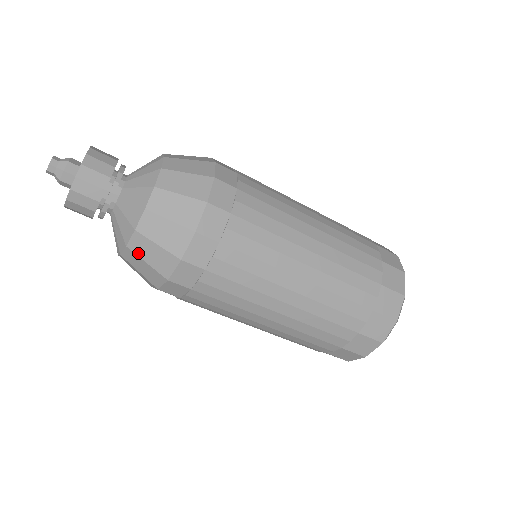
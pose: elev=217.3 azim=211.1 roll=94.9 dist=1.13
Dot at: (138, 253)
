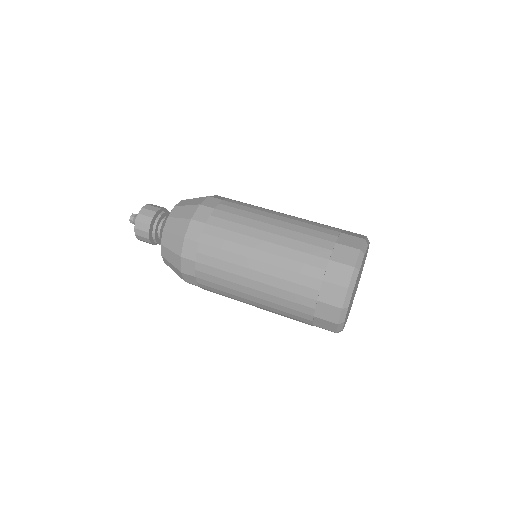
Dot at: (166, 245)
